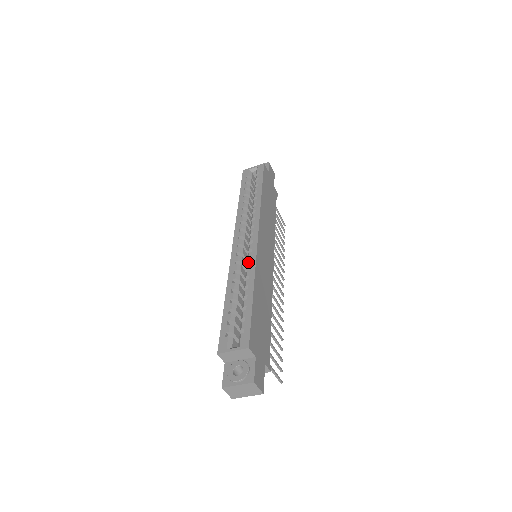
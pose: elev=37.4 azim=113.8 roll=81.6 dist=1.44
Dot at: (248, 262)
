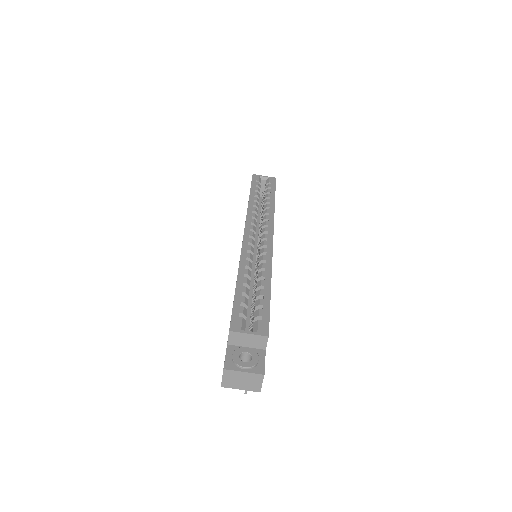
Dot at: (263, 256)
